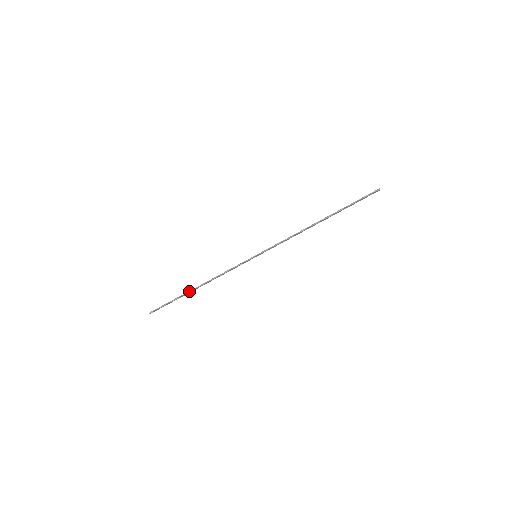
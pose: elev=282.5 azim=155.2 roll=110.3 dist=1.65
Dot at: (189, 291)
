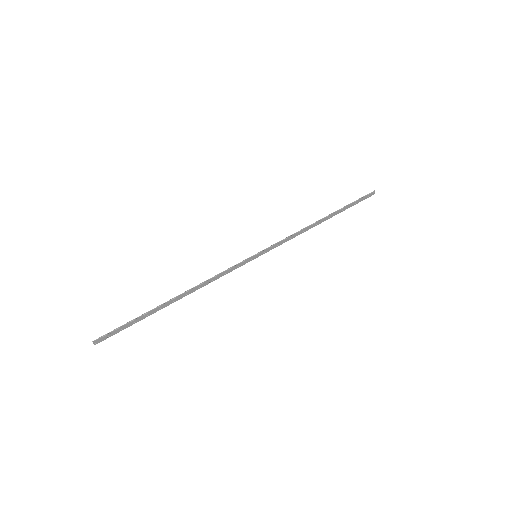
Dot at: (164, 303)
